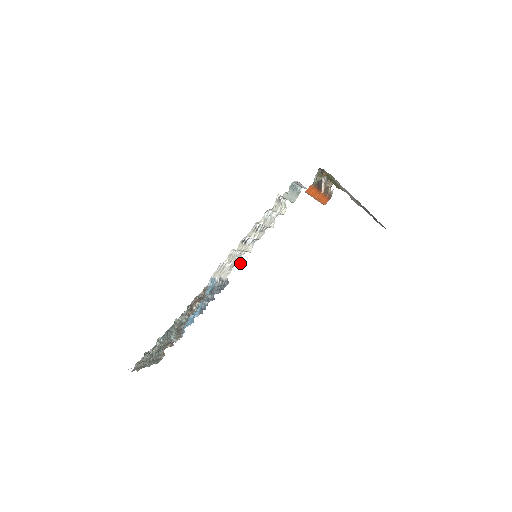
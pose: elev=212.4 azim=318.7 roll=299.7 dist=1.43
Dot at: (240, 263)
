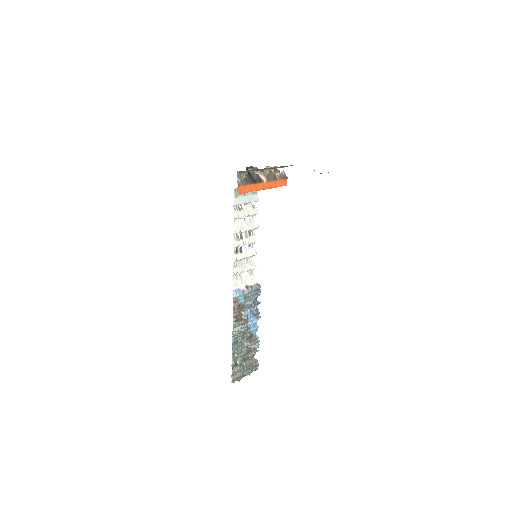
Dot at: (256, 266)
